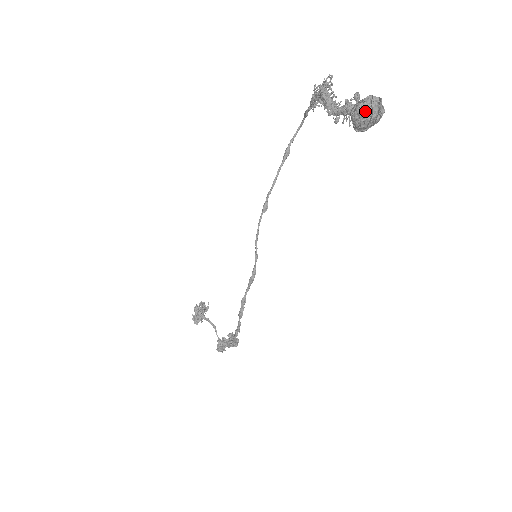
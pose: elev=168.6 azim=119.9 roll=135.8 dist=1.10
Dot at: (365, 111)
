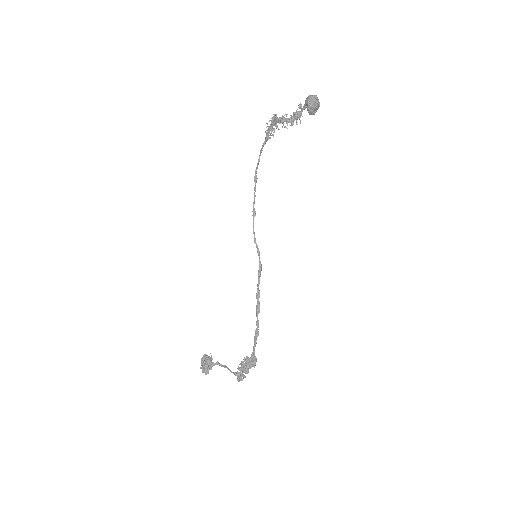
Dot at: (313, 97)
